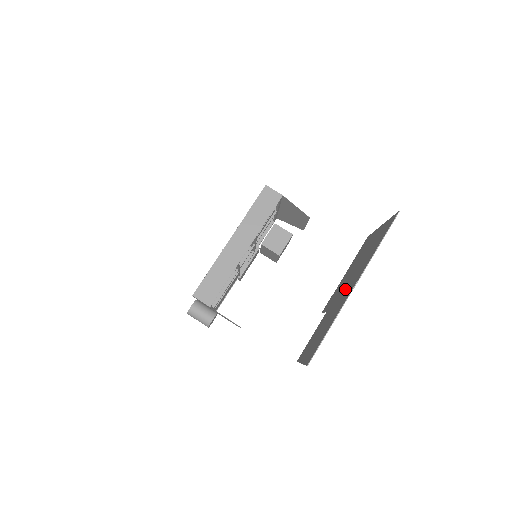
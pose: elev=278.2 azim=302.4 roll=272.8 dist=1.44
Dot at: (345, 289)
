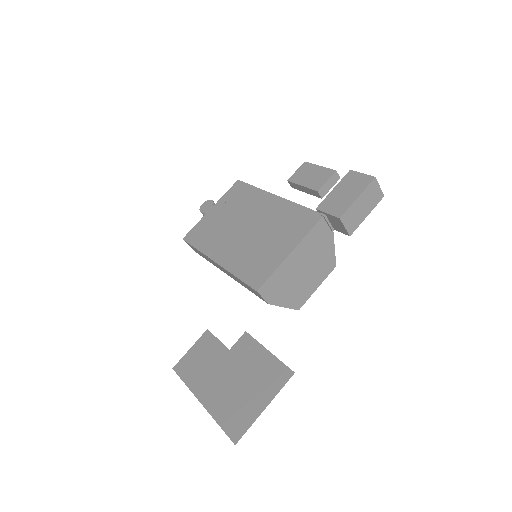
Dot at: (220, 380)
